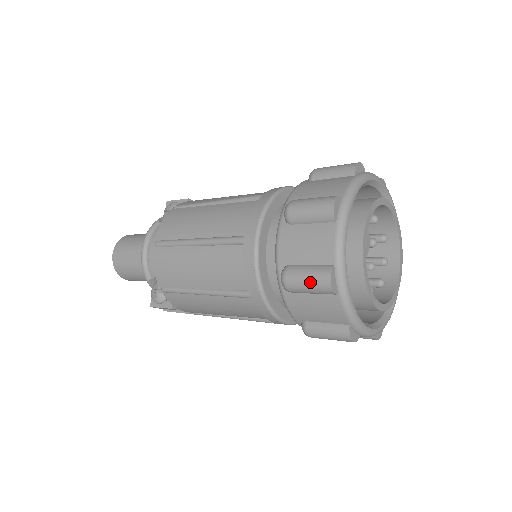
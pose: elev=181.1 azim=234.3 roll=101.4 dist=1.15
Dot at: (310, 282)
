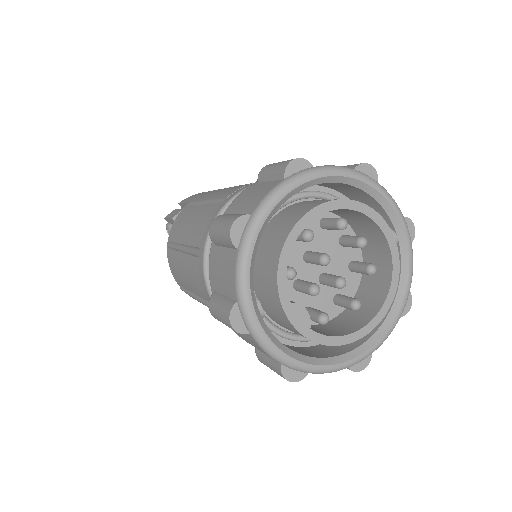
Dot at: (277, 373)
